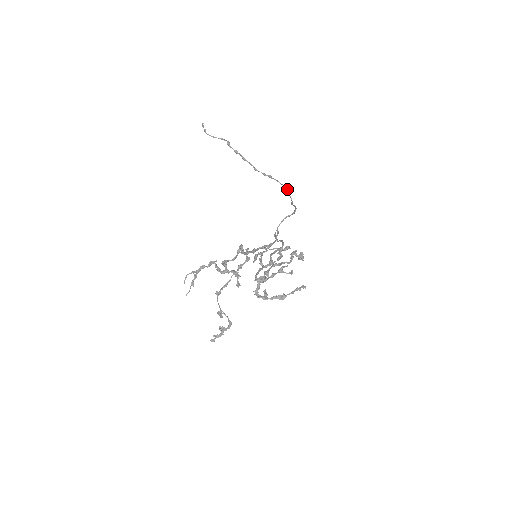
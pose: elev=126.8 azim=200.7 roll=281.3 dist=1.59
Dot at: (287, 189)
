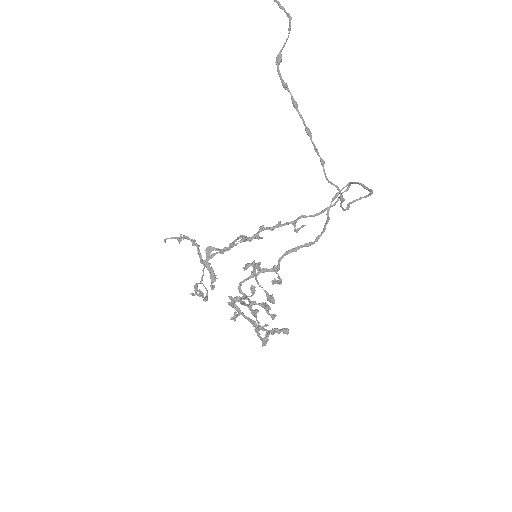
Dot at: occluded
